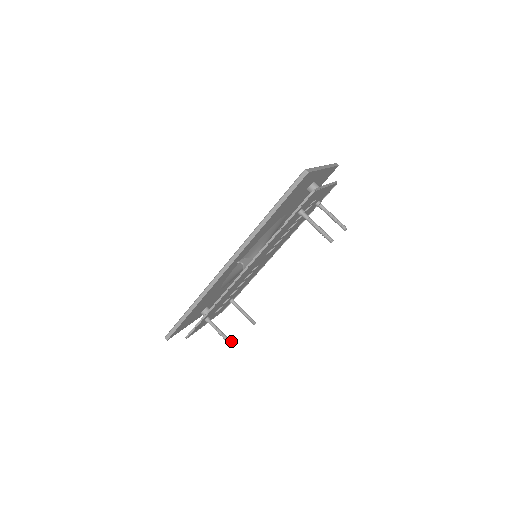
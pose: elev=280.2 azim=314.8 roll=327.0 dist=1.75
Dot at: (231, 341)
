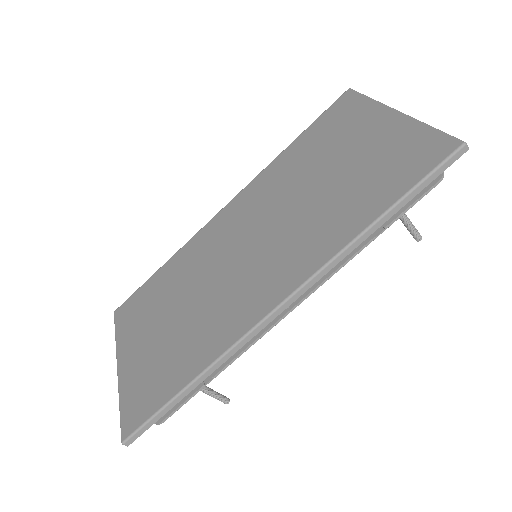
Dot at: (225, 397)
